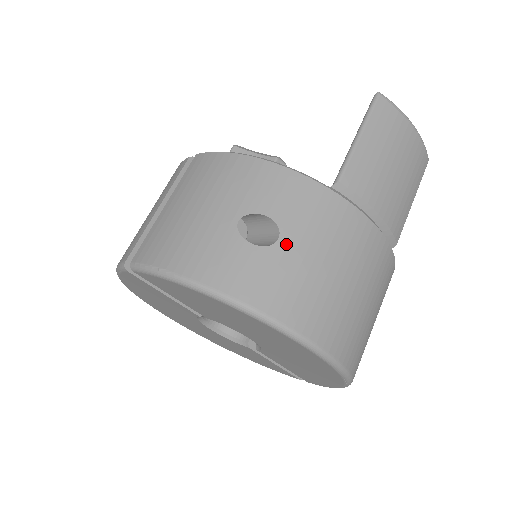
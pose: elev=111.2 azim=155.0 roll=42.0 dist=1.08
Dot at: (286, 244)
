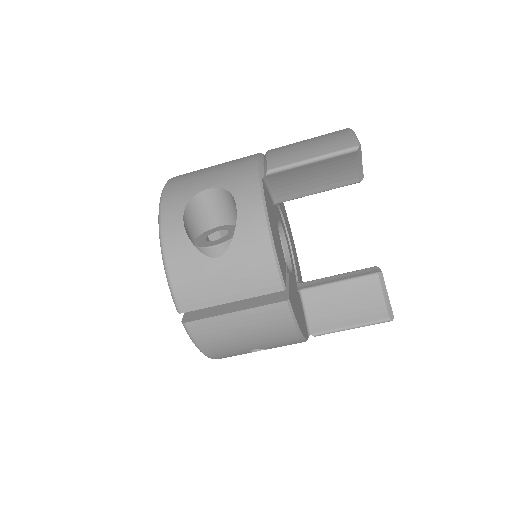
Dot at: occluded
